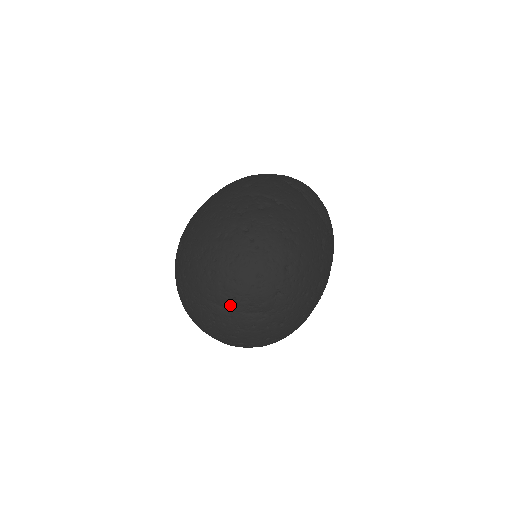
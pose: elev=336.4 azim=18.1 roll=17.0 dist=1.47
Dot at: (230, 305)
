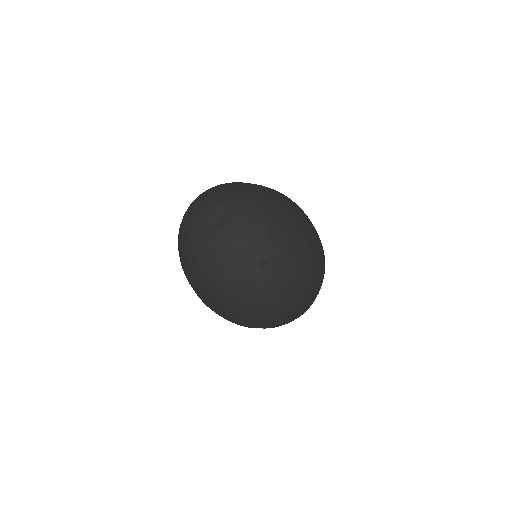
Dot at: (203, 234)
